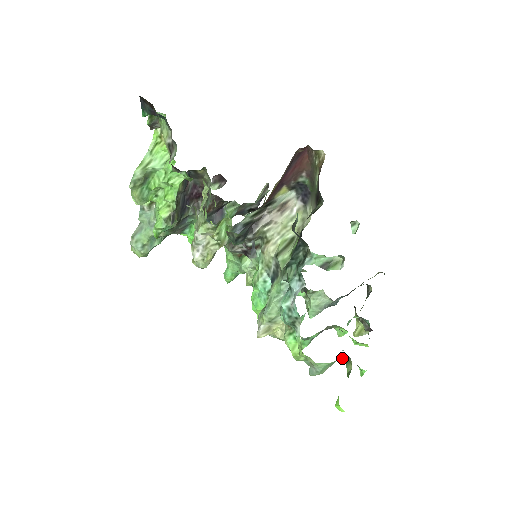
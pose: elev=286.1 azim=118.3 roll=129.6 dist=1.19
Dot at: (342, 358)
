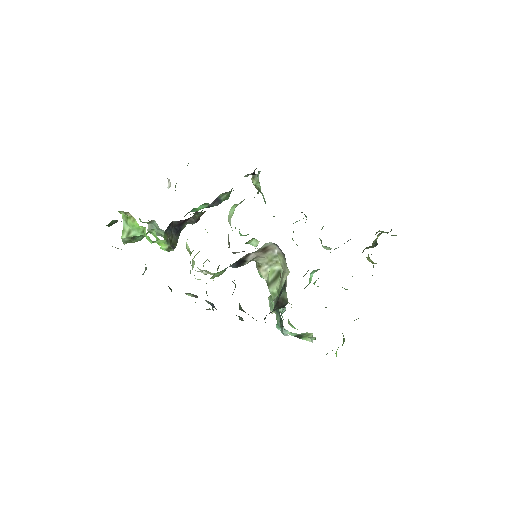
Dot at: occluded
